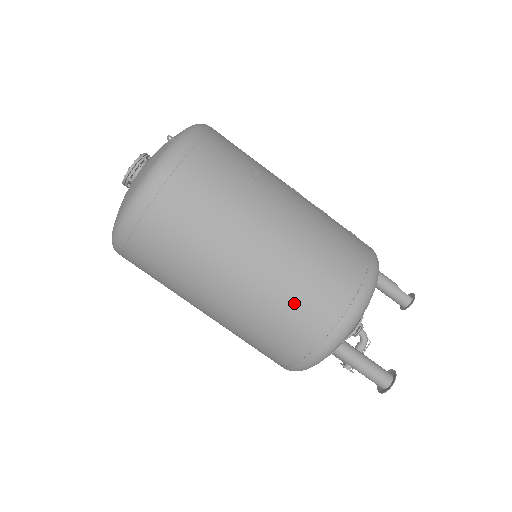
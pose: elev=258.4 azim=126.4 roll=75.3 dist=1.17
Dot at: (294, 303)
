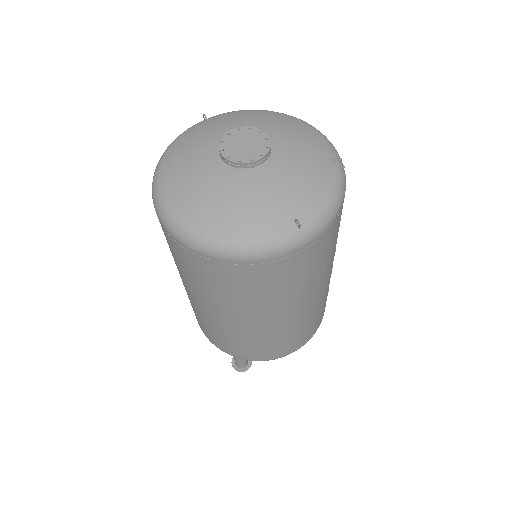
Dot at: (240, 342)
